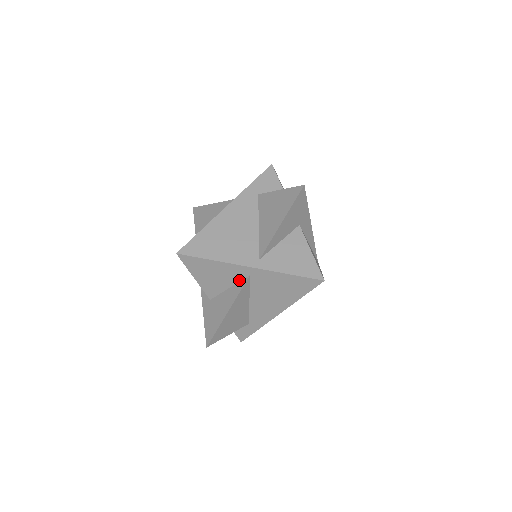
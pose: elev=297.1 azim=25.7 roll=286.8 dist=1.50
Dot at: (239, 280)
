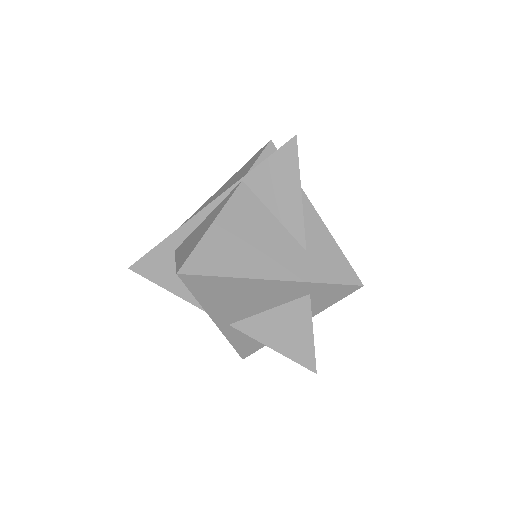
Dot at: occluded
